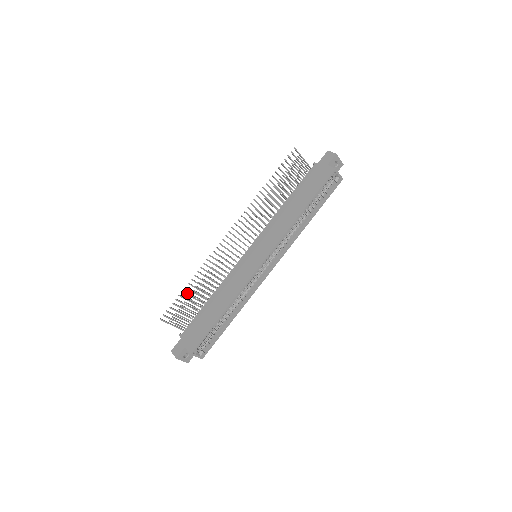
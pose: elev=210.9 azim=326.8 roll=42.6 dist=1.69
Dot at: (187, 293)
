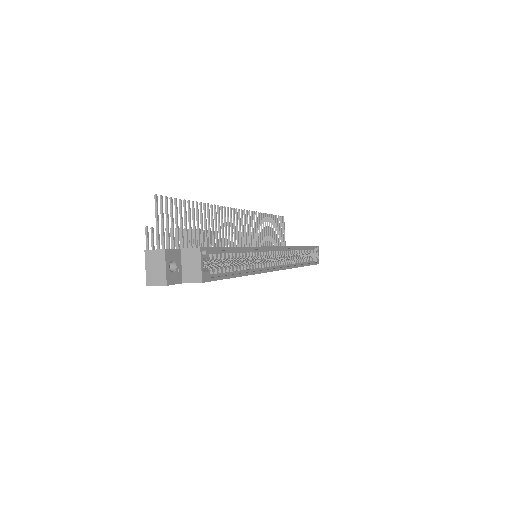
Dot at: (188, 213)
